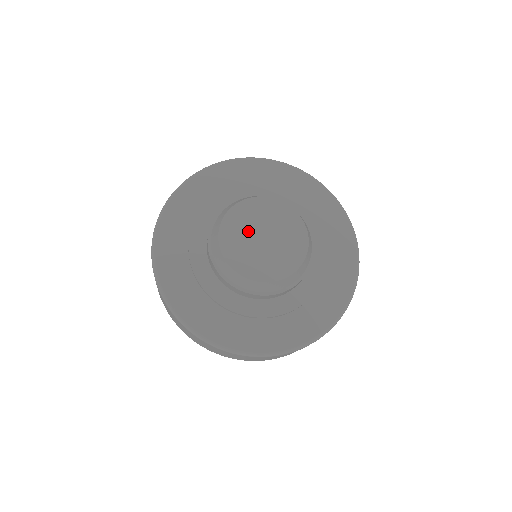
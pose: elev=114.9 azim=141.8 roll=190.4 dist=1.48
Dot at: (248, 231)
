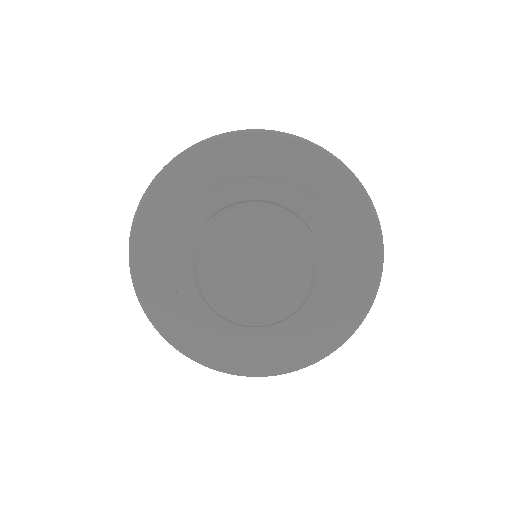
Dot at: (251, 252)
